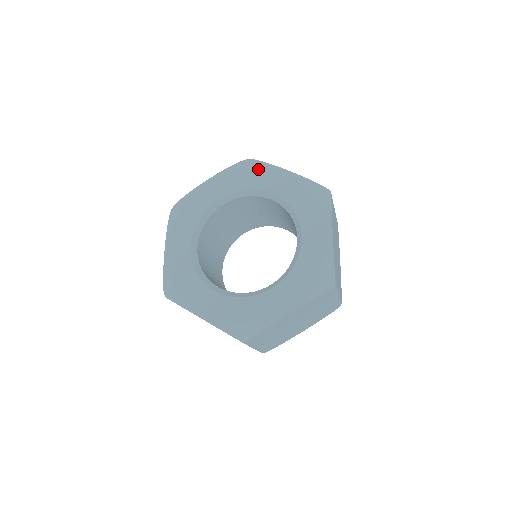
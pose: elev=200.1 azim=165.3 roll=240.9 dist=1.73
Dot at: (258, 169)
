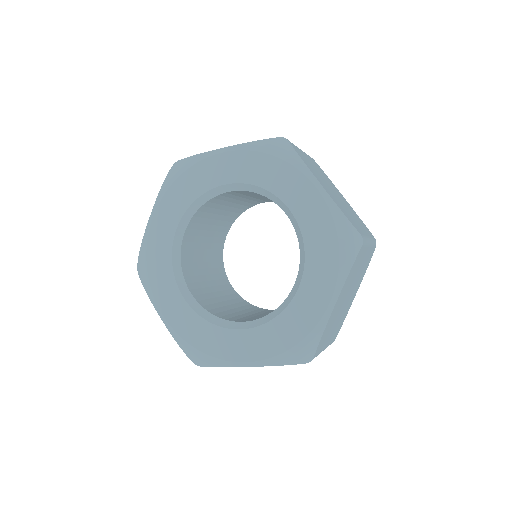
Dot at: (192, 168)
